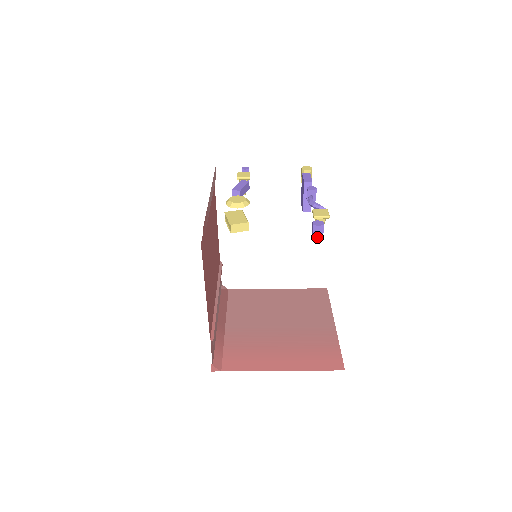
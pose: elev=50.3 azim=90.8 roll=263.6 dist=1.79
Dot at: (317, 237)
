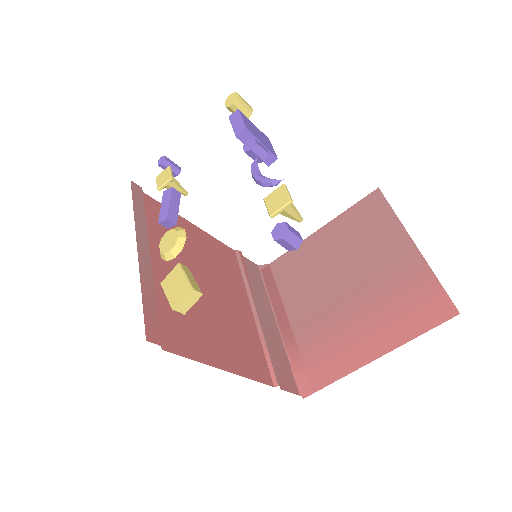
Dot at: (293, 248)
